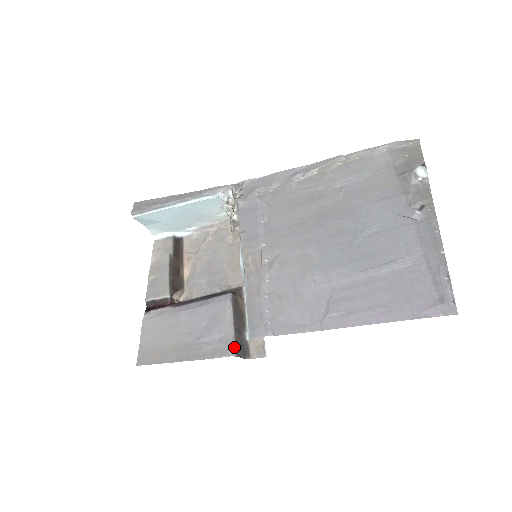
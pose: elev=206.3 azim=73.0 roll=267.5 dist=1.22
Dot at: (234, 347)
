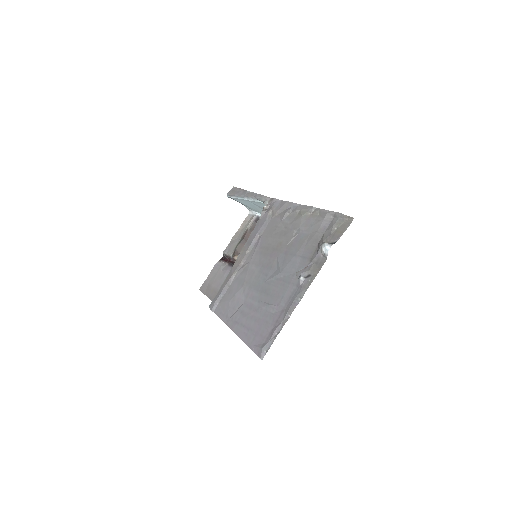
Dot at: occluded
